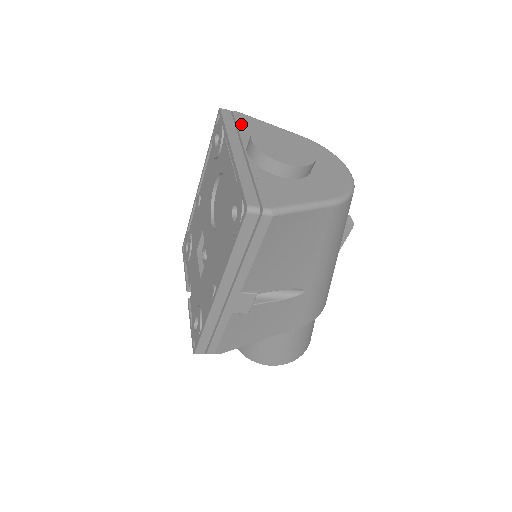
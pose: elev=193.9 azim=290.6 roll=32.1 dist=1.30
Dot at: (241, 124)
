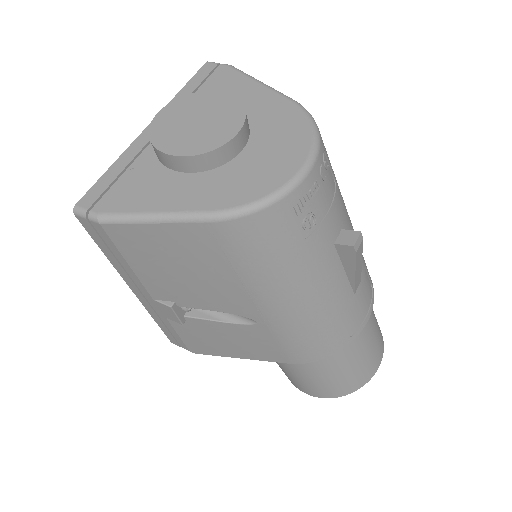
Dot at: (208, 84)
